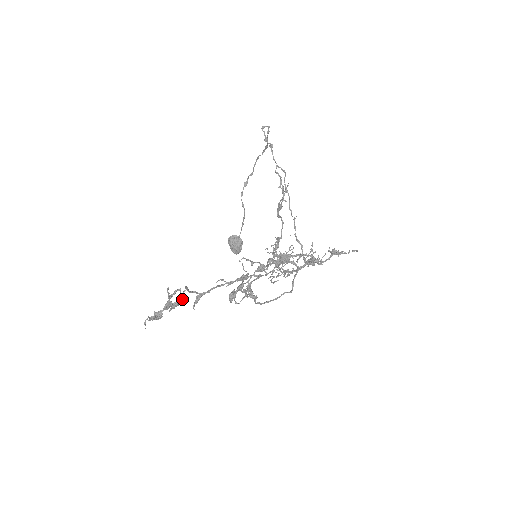
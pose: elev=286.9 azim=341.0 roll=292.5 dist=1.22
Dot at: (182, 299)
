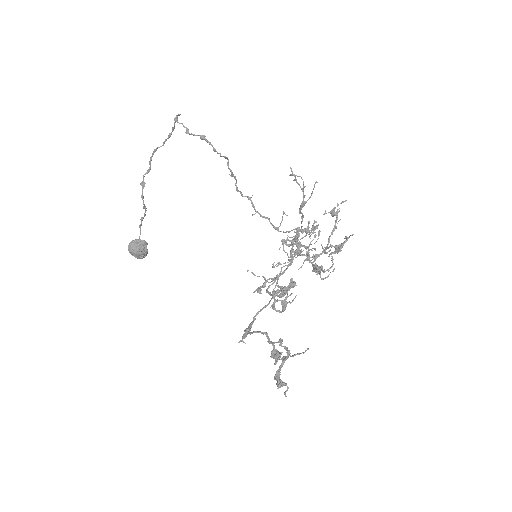
Dot at: (274, 346)
